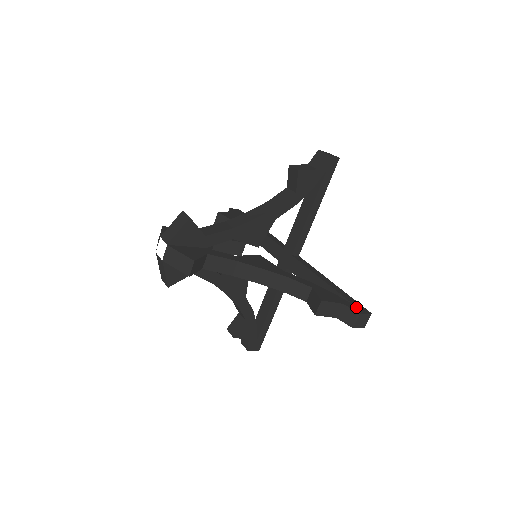
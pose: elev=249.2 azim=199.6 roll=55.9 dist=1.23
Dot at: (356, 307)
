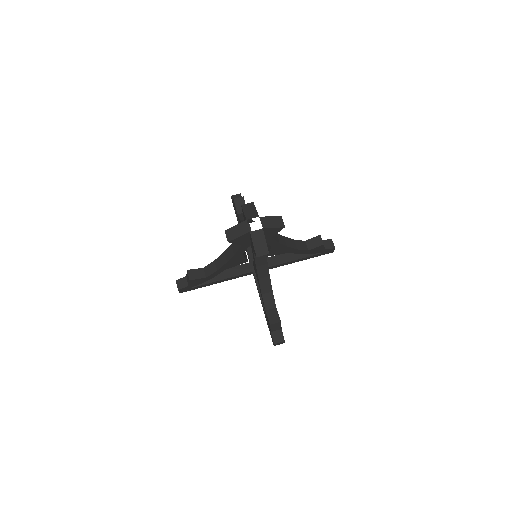
Dot at: occluded
